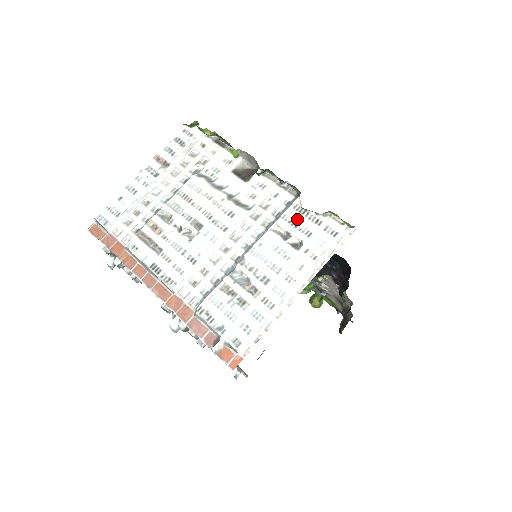
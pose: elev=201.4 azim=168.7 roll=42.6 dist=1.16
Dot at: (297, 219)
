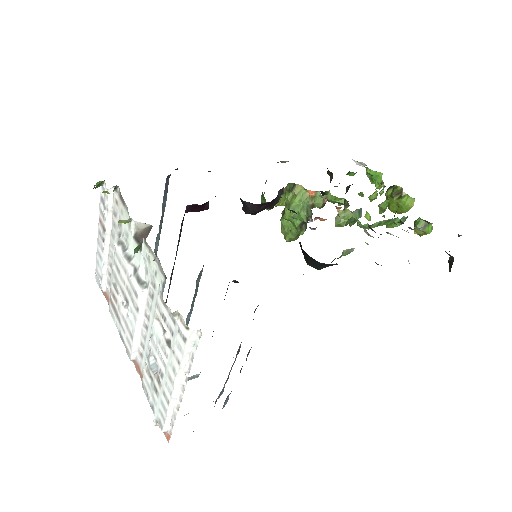
Dot at: (164, 312)
